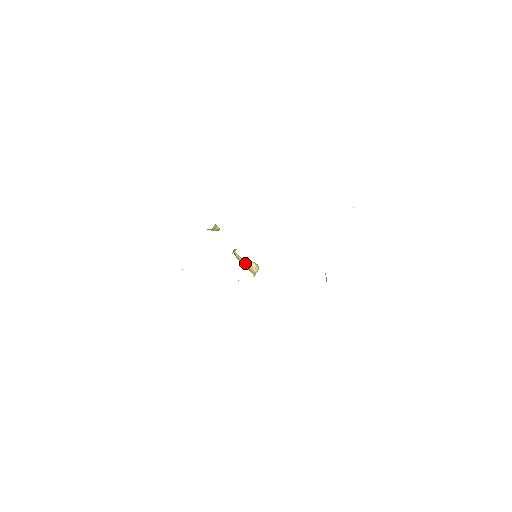
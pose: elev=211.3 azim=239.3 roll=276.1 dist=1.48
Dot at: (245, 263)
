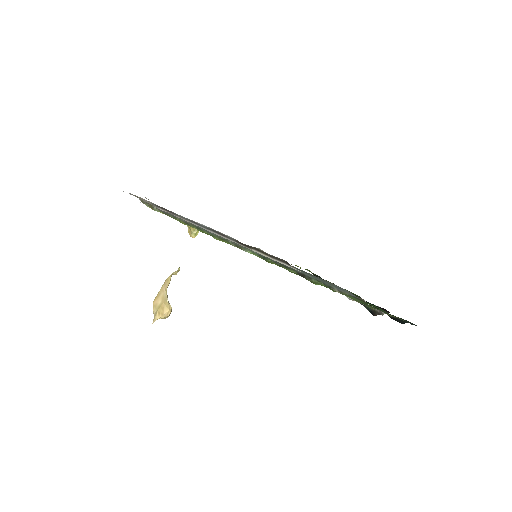
Dot at: (166, 297)
